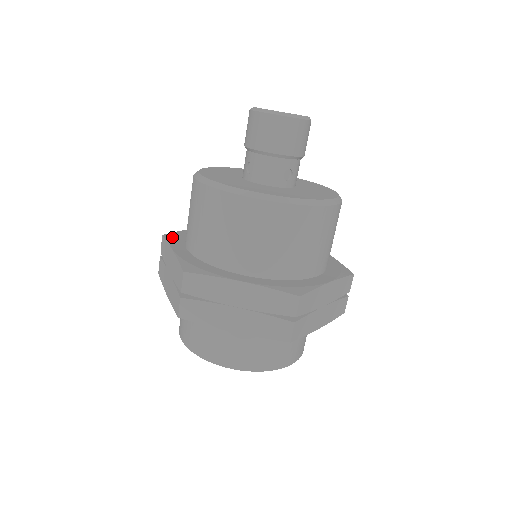
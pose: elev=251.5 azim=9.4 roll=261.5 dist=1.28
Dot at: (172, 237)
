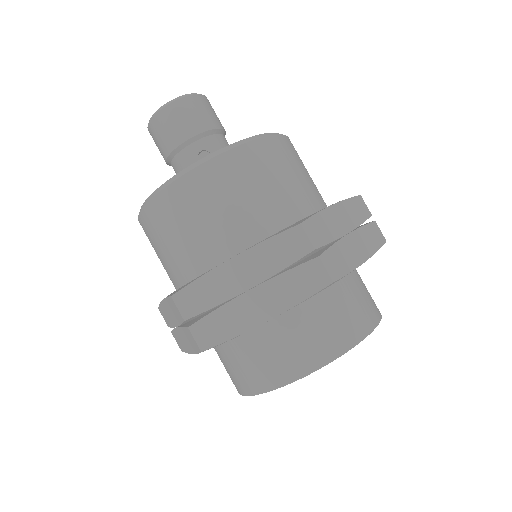
Dot at: (190, 282)
